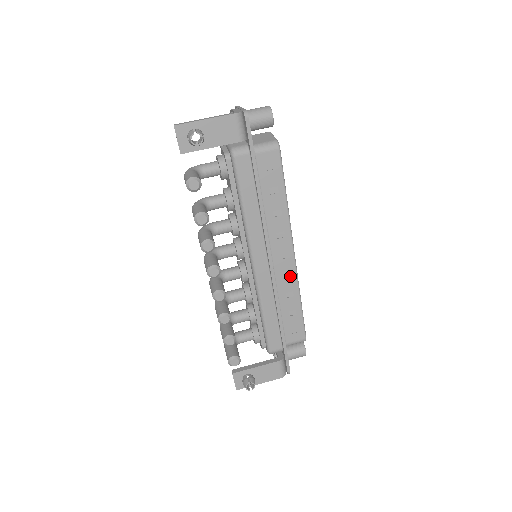
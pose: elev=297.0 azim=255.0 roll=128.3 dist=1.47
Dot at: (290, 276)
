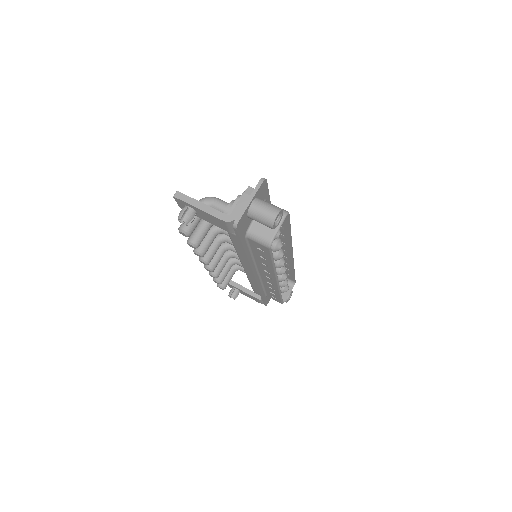
Dot at: (273, 285)
